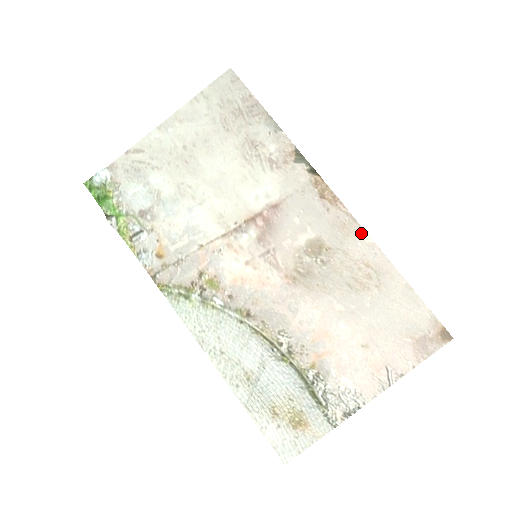
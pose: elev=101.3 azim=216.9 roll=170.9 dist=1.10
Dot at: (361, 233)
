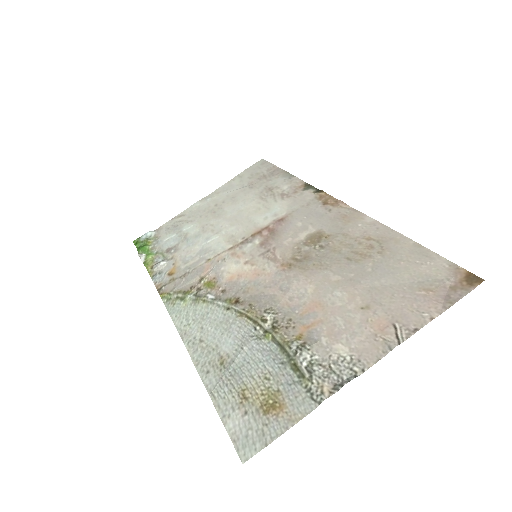
Dot at: (362, 217)
